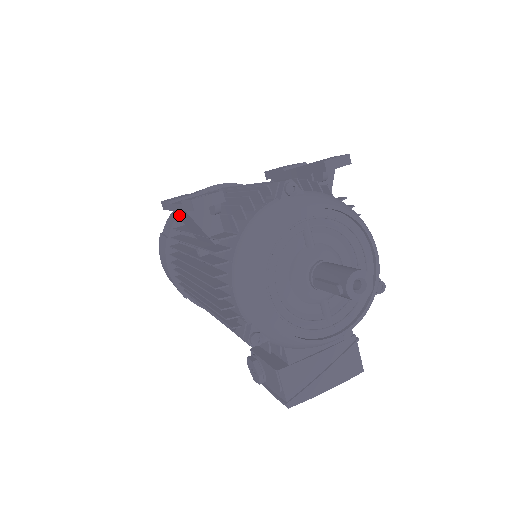
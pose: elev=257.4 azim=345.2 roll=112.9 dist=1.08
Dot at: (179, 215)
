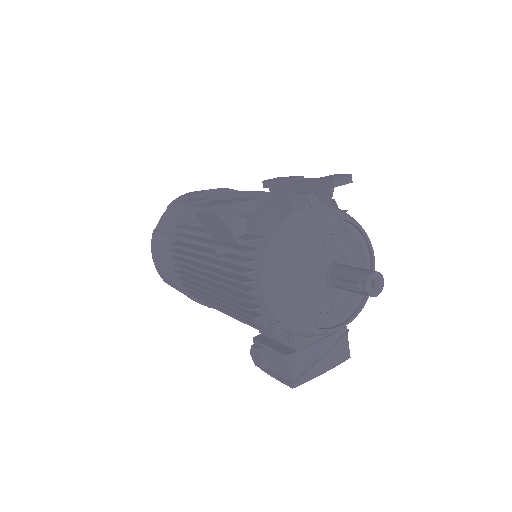
Dot at: (202, 216)
